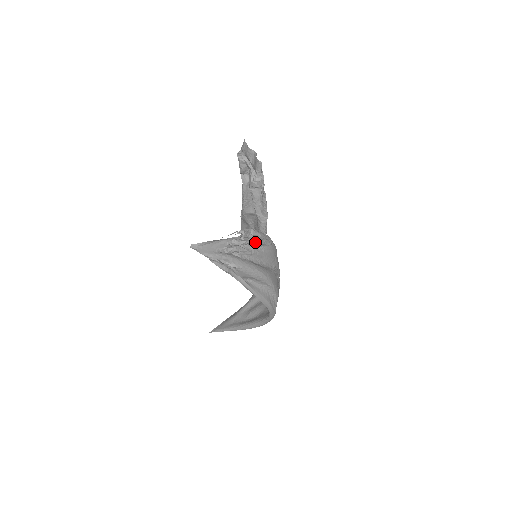
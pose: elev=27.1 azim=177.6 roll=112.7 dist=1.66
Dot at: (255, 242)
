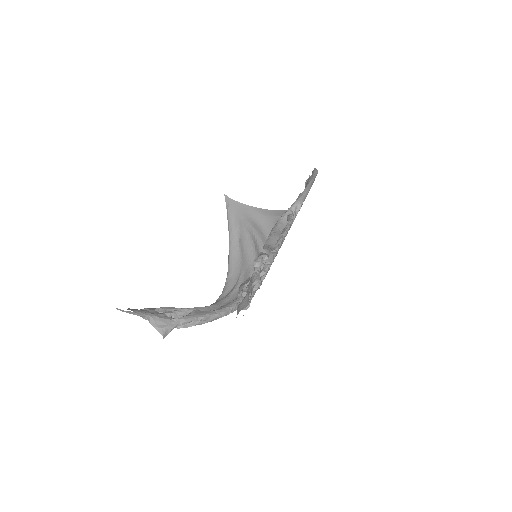
Dot at: occluded
